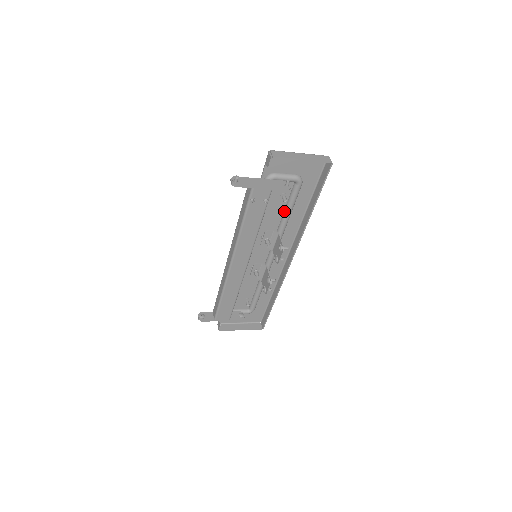
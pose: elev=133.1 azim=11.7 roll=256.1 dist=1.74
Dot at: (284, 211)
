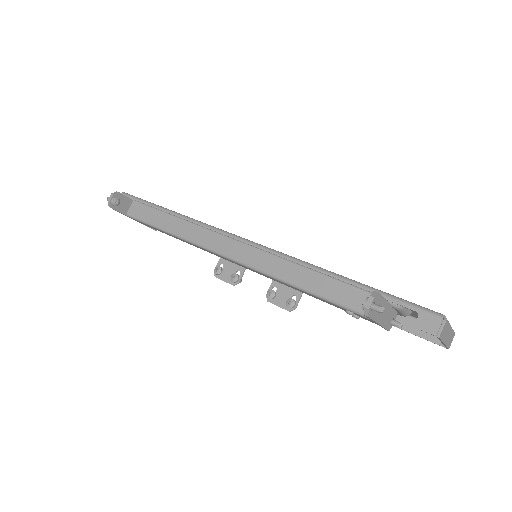
Dot at: occluded
